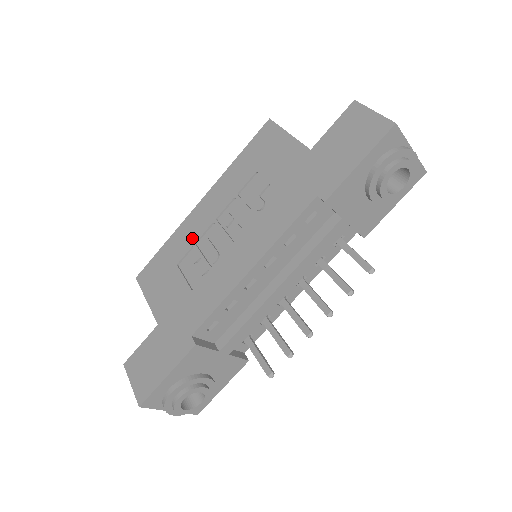
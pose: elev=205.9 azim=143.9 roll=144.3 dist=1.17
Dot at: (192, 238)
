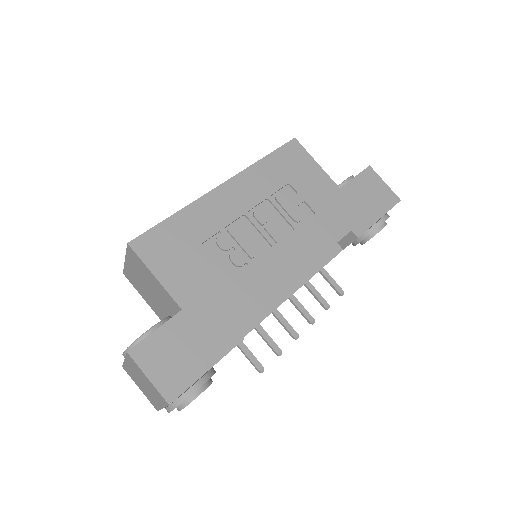
Dot at: (218, 222)
